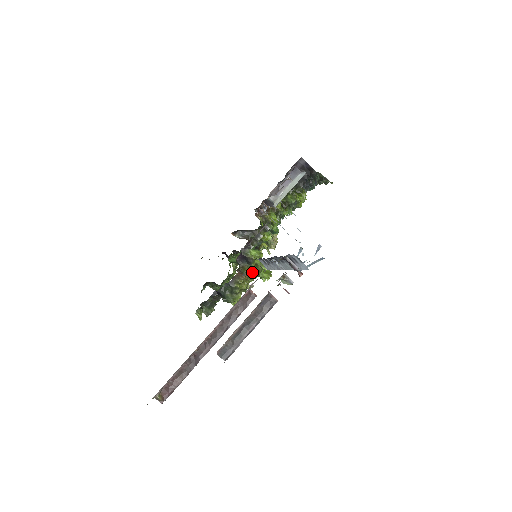
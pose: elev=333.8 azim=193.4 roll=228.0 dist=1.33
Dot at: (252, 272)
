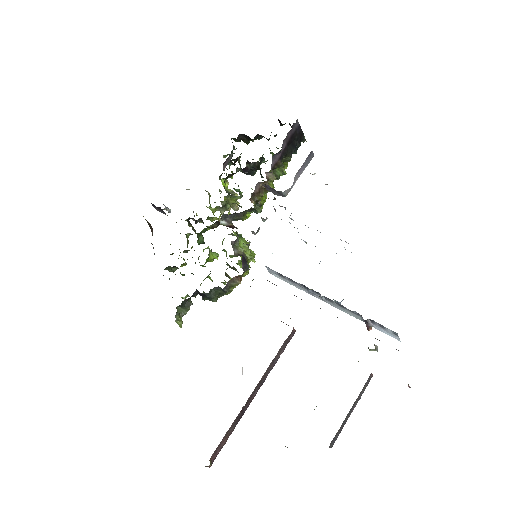
Dot at: (248, 272)
